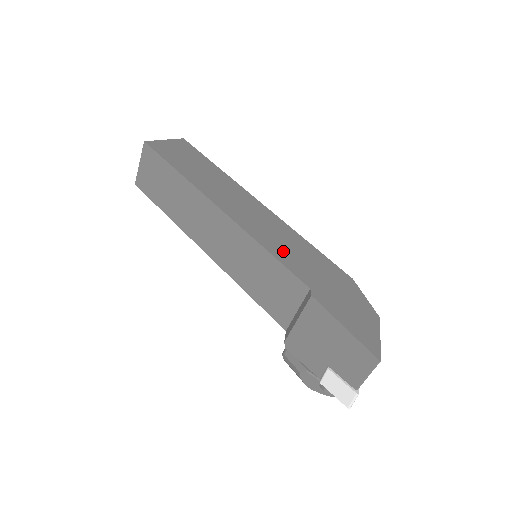
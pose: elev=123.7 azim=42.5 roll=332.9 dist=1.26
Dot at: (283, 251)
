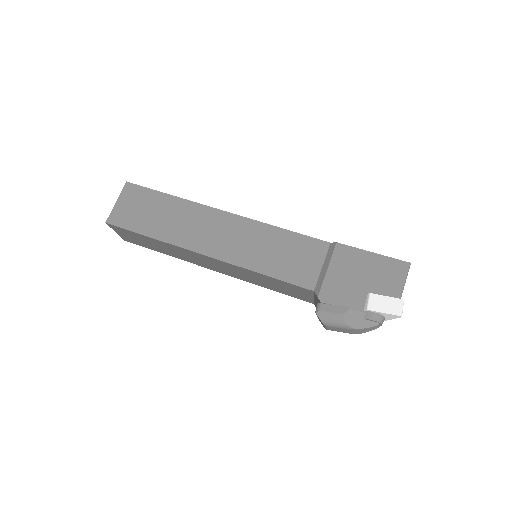
Dot at: occluded
